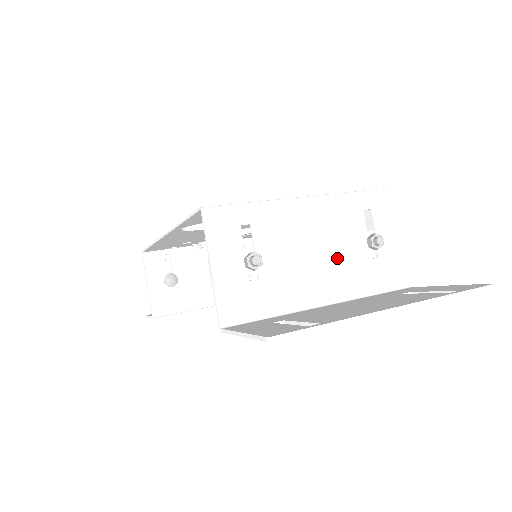
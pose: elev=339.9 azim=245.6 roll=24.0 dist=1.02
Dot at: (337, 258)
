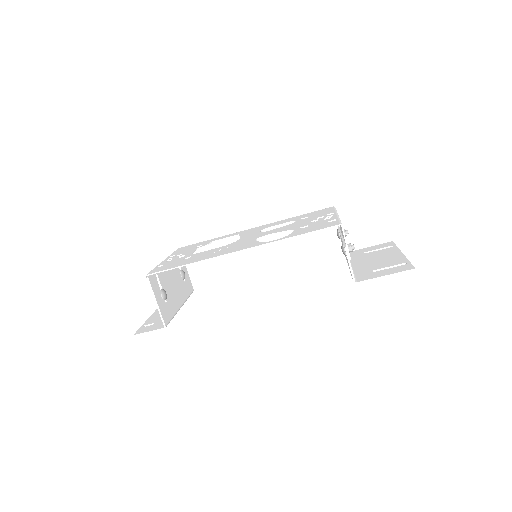
Dot at: occluded
